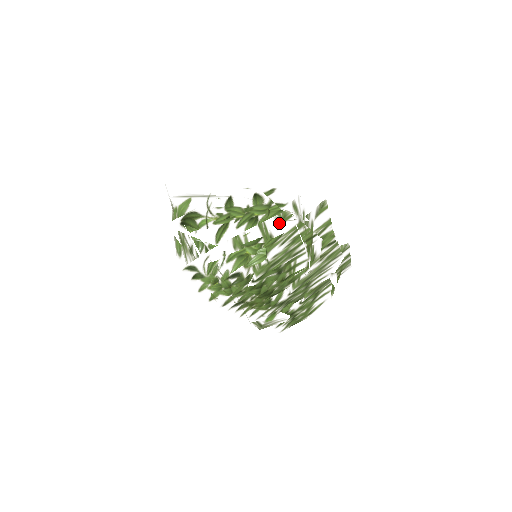
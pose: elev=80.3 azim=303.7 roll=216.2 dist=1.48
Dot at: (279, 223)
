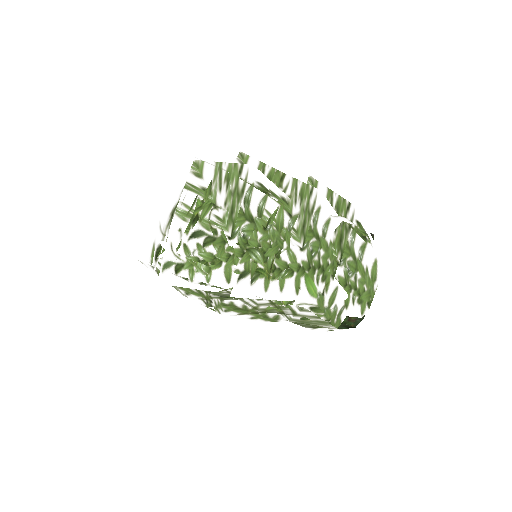
Dot at: (199, 174)
